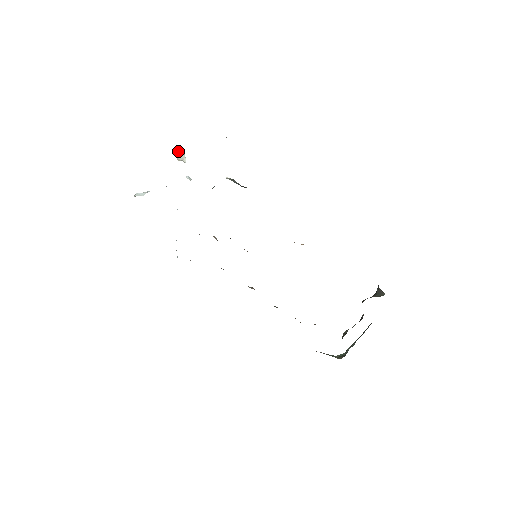
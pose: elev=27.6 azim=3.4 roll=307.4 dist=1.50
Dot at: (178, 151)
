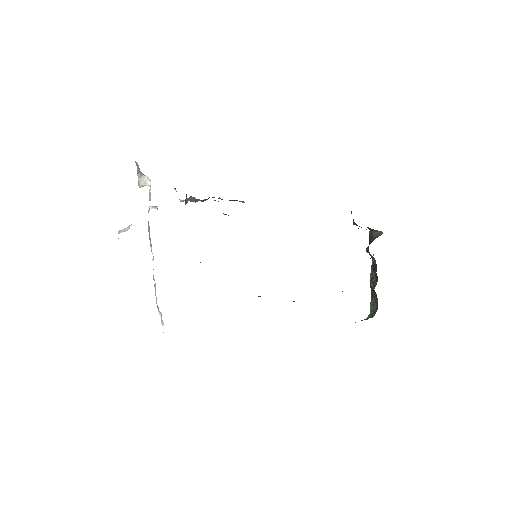
Dot at: (139, 175)
